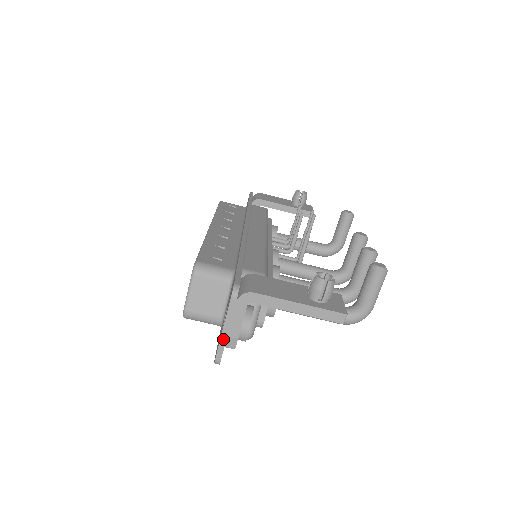
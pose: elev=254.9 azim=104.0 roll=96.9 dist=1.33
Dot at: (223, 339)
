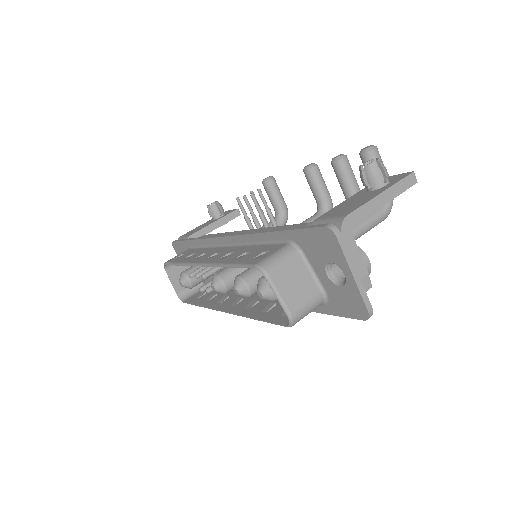
Dot at: (359, 285)
